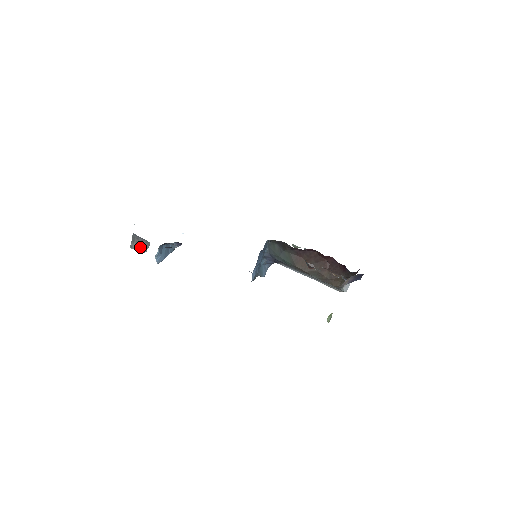
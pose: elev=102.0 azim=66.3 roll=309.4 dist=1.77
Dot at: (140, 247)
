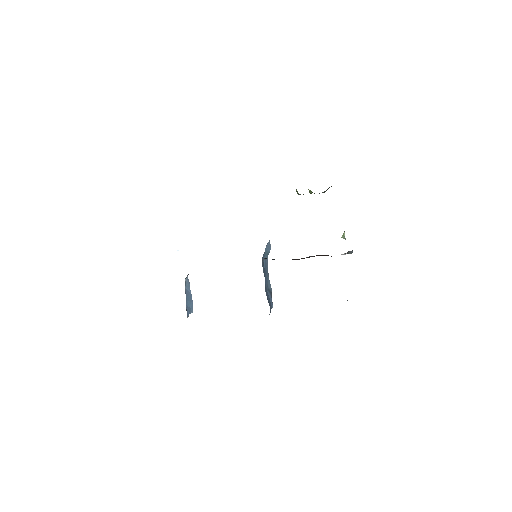
Dot at: occluded
